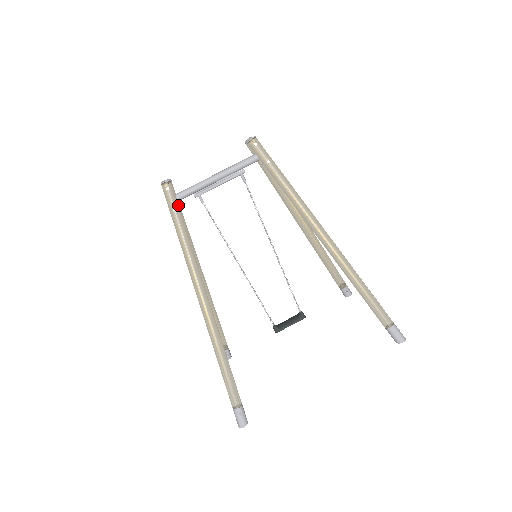
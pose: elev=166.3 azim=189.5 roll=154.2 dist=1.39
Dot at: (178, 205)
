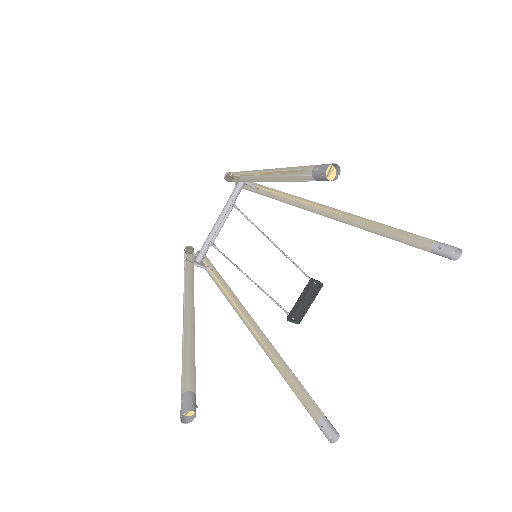
Dot at: (190, 256)
